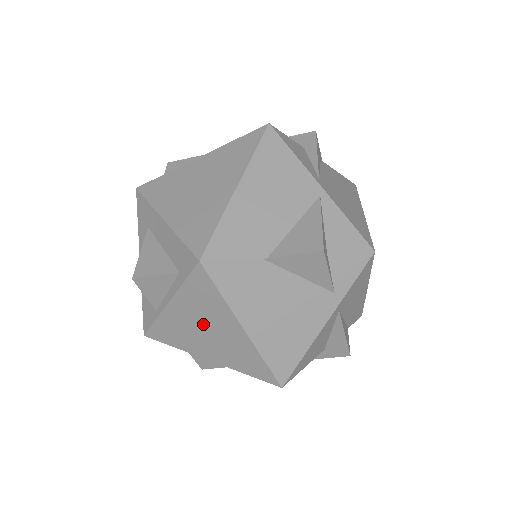
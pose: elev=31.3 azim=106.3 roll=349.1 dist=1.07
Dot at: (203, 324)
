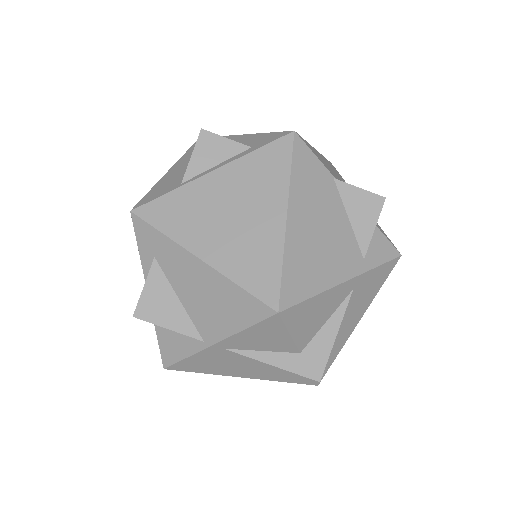
Dot at: (237, 203)
